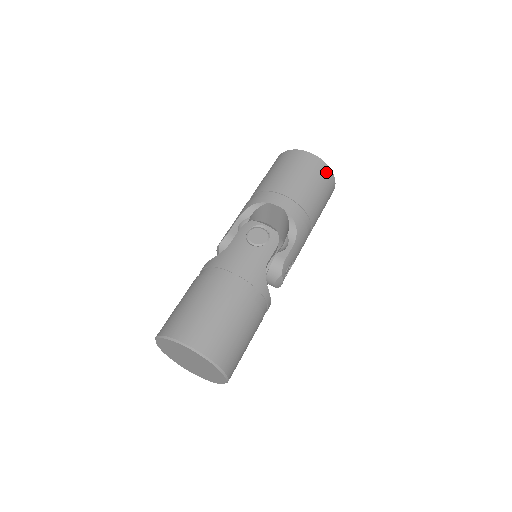
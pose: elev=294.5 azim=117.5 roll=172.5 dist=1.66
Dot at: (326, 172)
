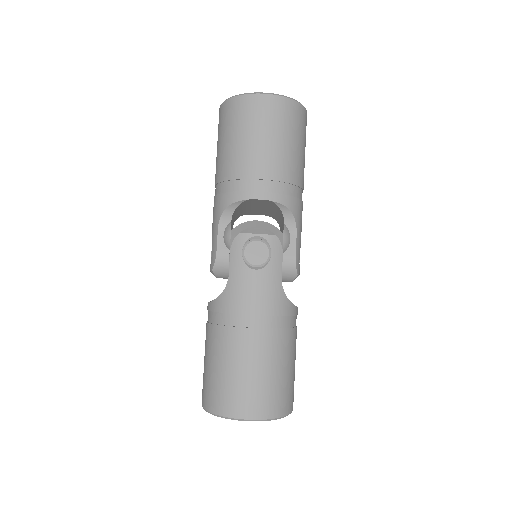
Dot at: (294, 111)
